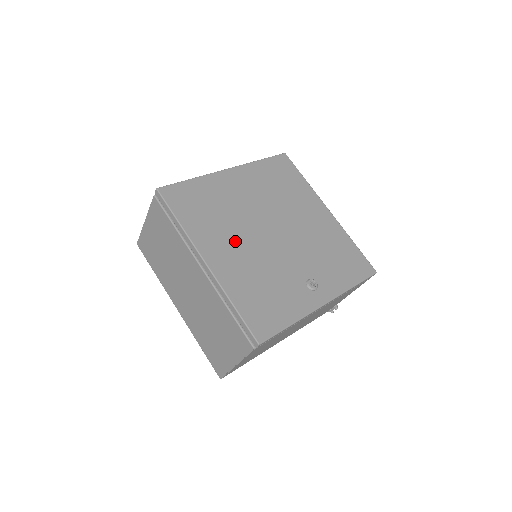
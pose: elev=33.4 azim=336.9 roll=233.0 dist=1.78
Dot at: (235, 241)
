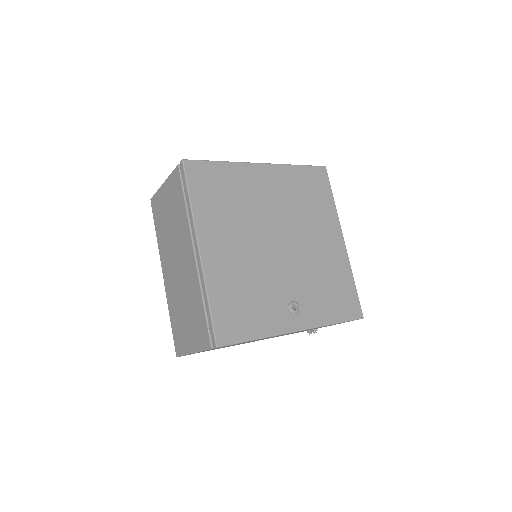
Dot at: (237, 238)
